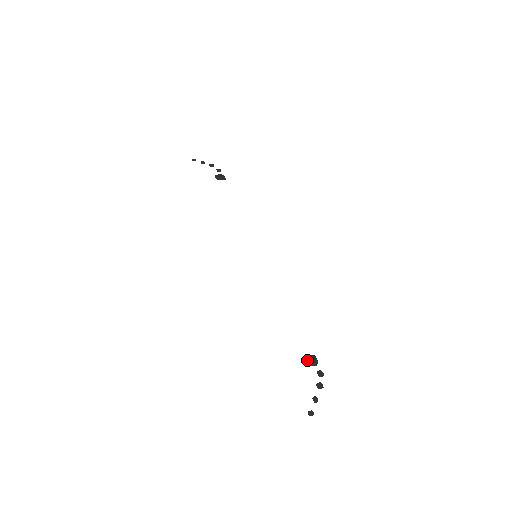
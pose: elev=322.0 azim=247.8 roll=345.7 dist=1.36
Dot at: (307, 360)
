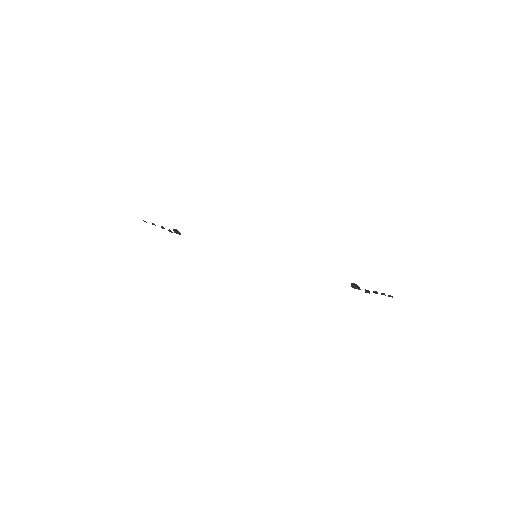
Dot at: (355, 284)
